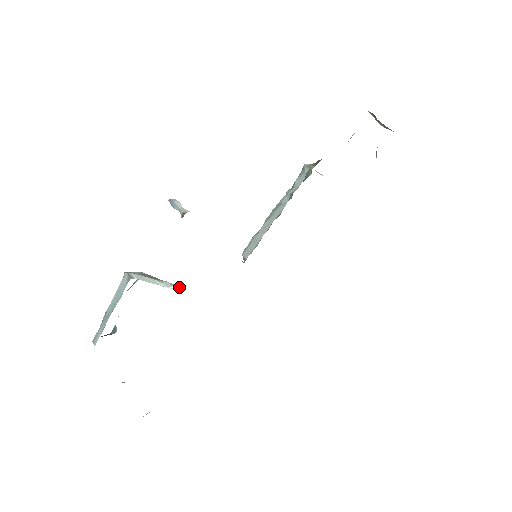
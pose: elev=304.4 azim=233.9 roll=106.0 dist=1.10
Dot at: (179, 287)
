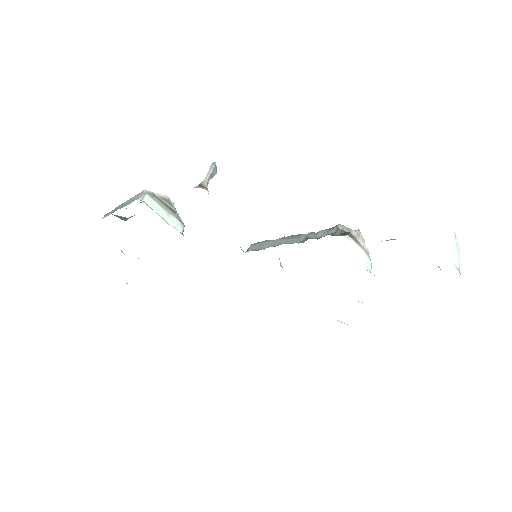
Dot at: (178, 230)
